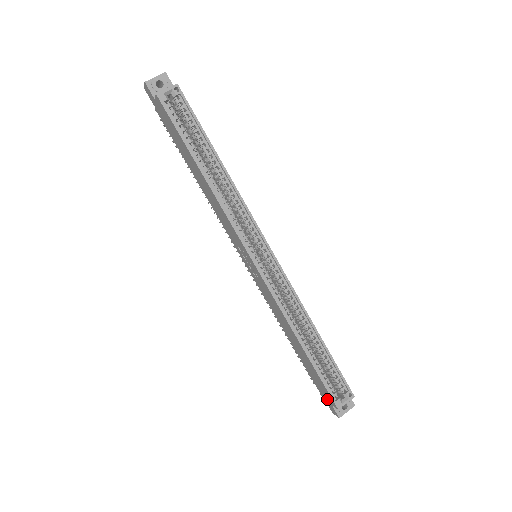
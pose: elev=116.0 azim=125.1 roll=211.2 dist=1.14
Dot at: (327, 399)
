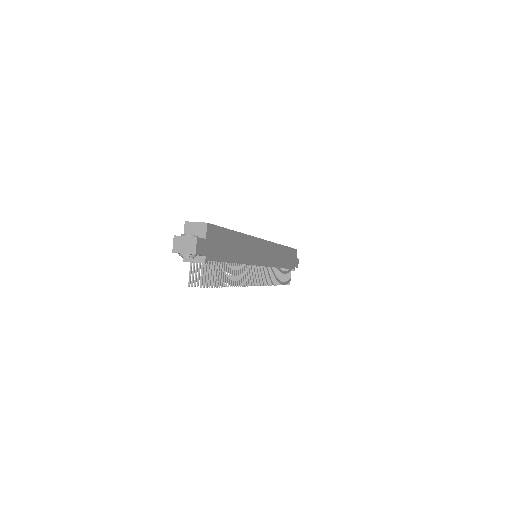
Dot at: occluded
